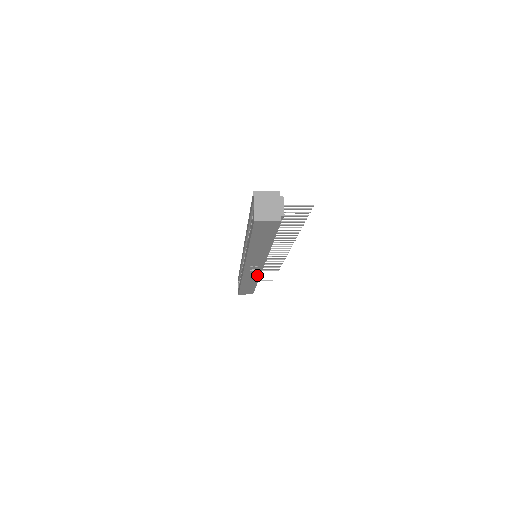
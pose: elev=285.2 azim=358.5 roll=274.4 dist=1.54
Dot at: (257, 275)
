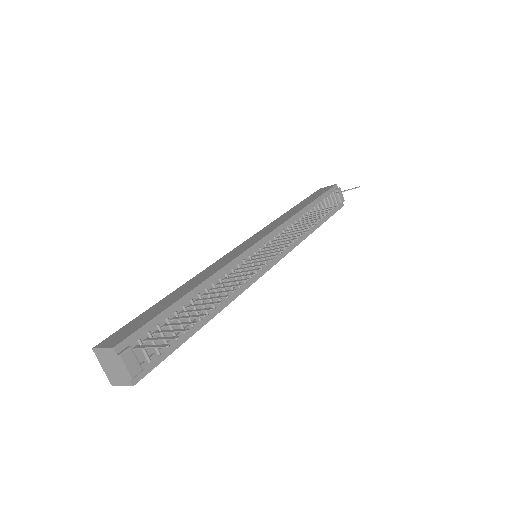
Dot at: occluded
